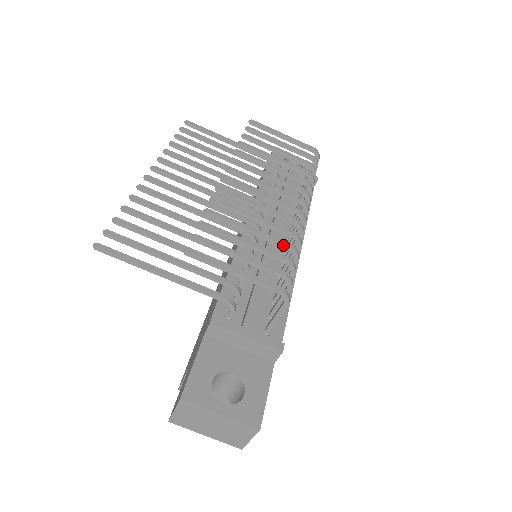
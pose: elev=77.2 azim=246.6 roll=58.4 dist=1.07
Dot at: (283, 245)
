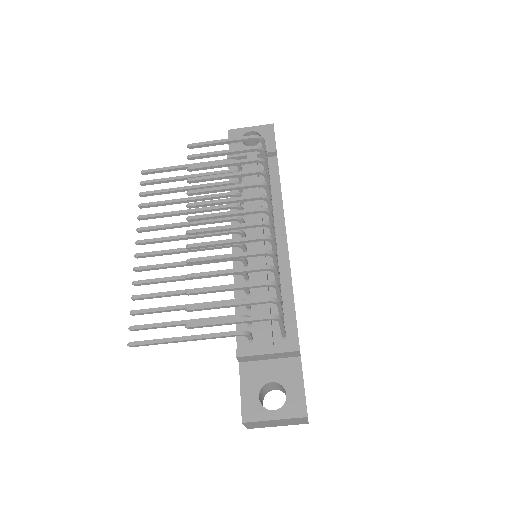
Dot at: (259, 270)
